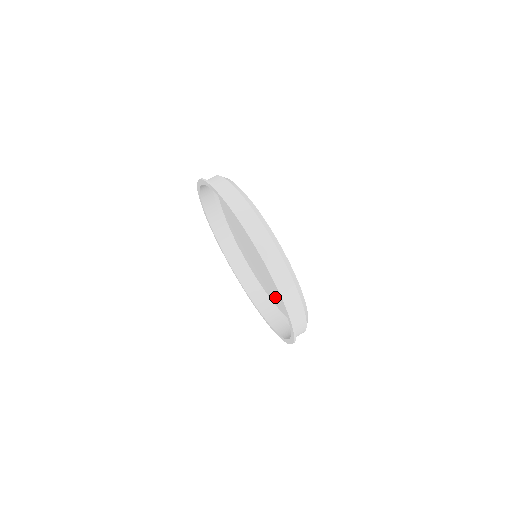
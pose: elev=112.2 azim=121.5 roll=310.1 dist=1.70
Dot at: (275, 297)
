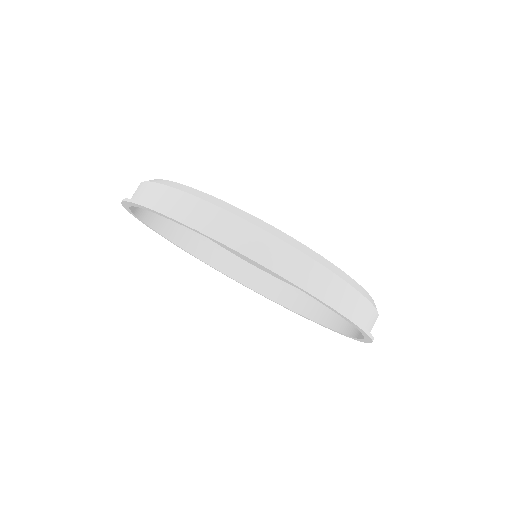
Dot at: occluded
